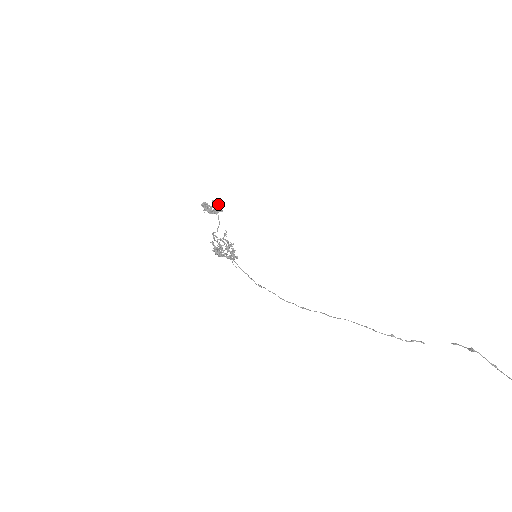
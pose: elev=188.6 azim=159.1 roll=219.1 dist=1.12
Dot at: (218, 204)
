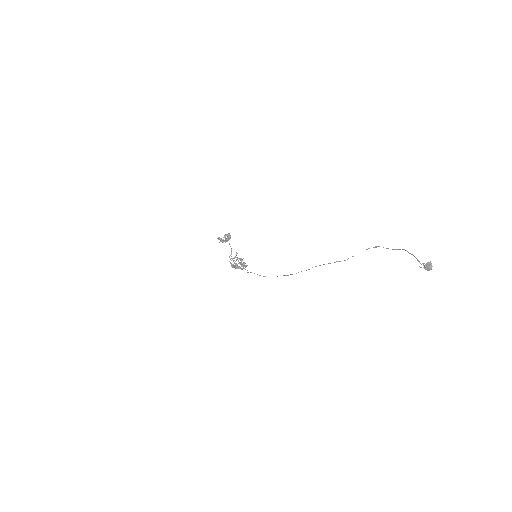
Dot at: occluded
